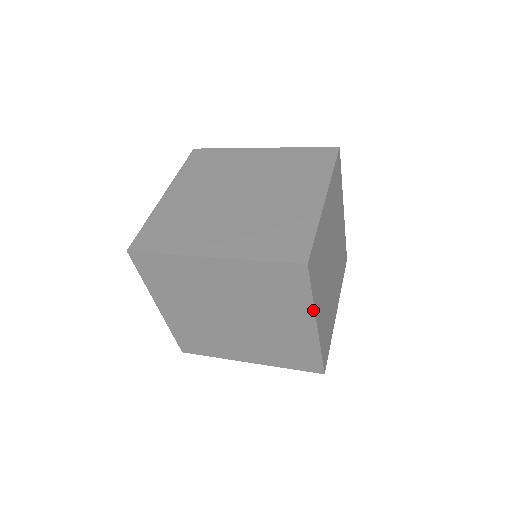
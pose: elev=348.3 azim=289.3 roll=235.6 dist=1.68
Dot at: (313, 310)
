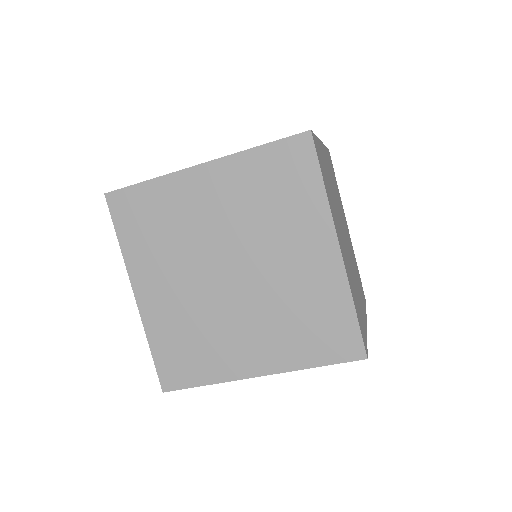
Dot at: (329, 213)
